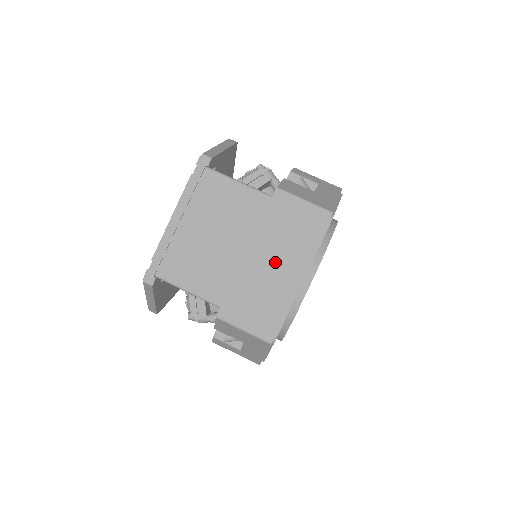
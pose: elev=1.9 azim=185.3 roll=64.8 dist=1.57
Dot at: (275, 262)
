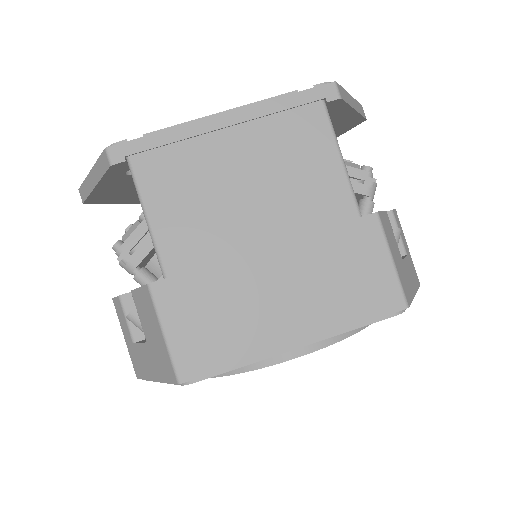
Dot at: (286, 294)
